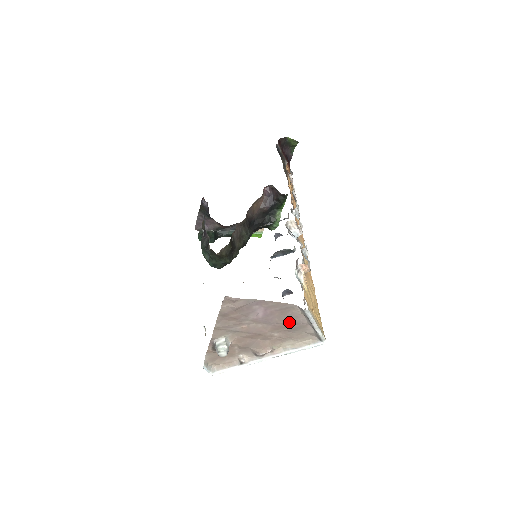
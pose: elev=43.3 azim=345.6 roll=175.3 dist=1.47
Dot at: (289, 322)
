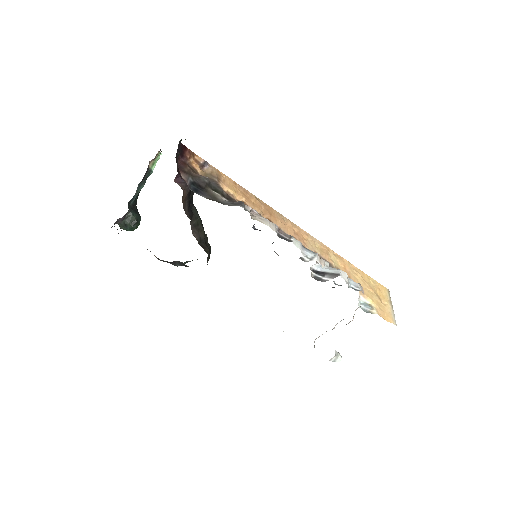
Dot at: occluded
